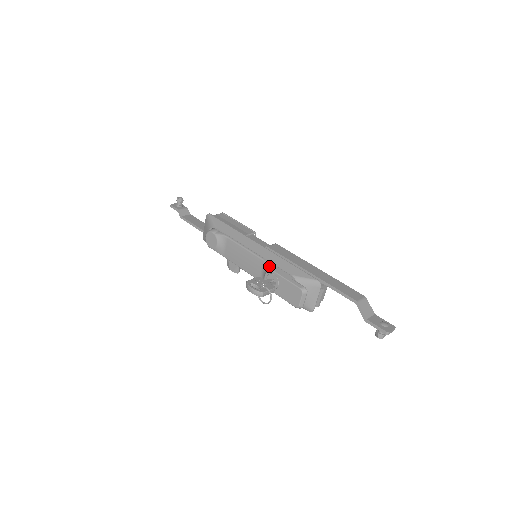
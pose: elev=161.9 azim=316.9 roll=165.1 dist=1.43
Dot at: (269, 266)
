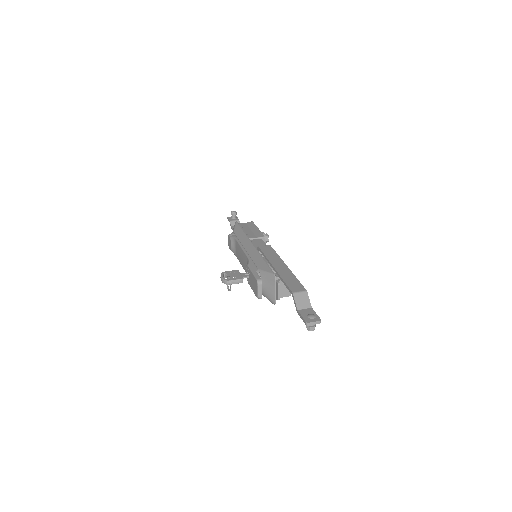
Dot at: (248, 261)
